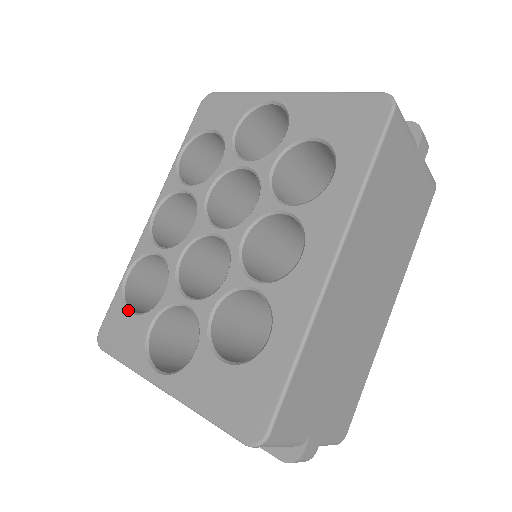
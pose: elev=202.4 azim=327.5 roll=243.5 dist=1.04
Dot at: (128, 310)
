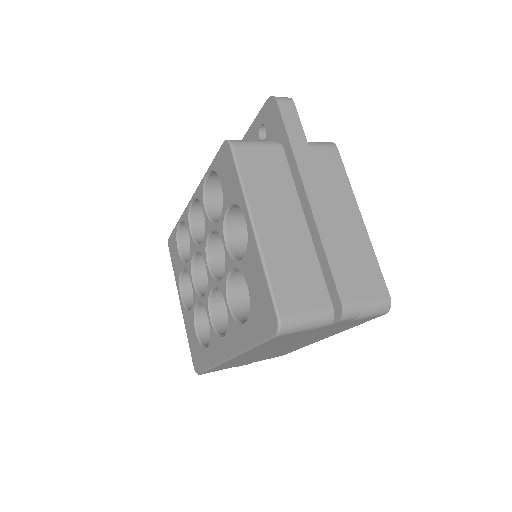
Dot at: (177, 246)
